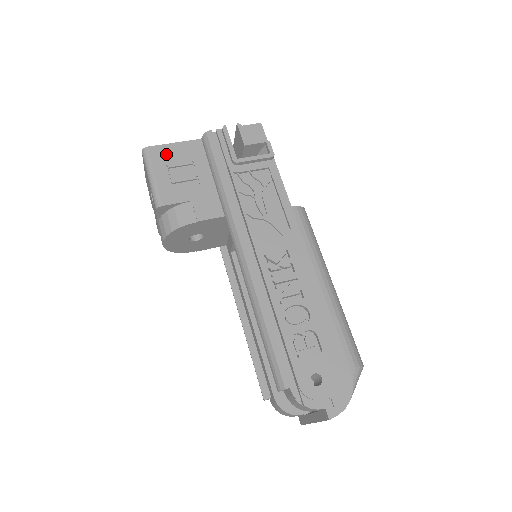
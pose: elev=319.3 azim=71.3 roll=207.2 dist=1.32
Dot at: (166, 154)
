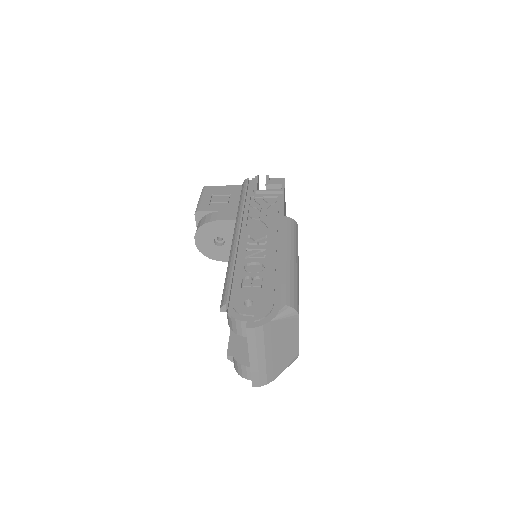
Dot at: (215, 190)
